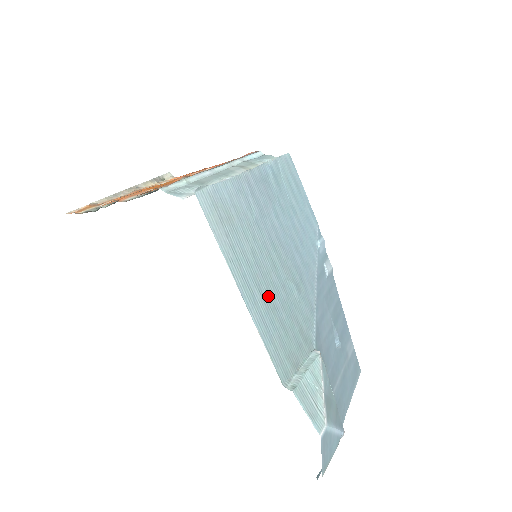
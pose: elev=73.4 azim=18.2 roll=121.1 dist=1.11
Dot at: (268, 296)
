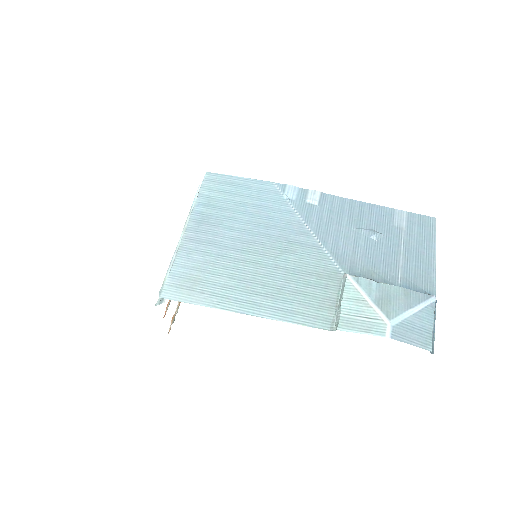
Dot at: (267, 289)
